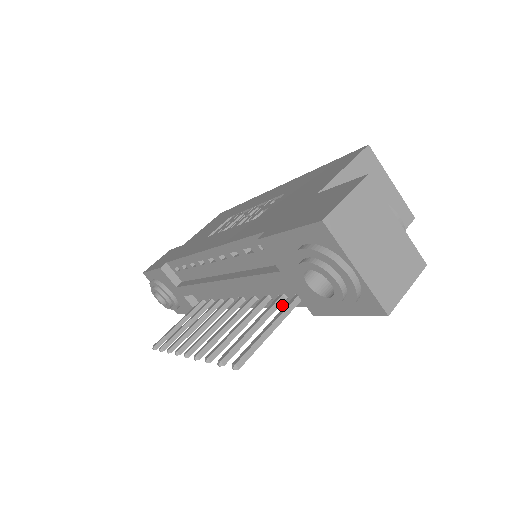
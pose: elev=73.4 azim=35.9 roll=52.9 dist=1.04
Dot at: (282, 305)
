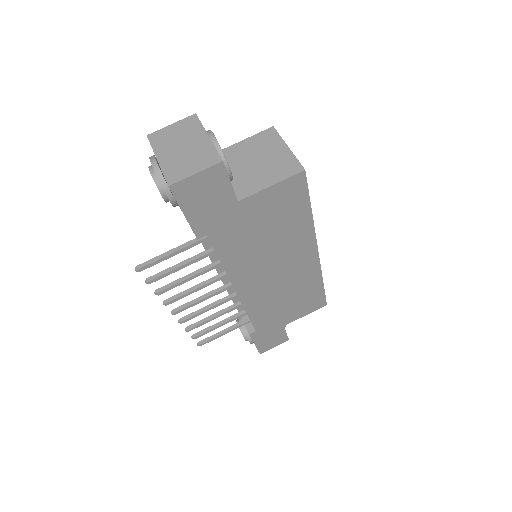
Dot at: occluded
